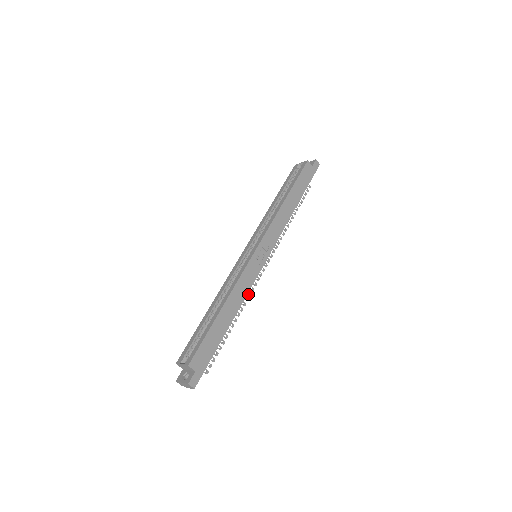
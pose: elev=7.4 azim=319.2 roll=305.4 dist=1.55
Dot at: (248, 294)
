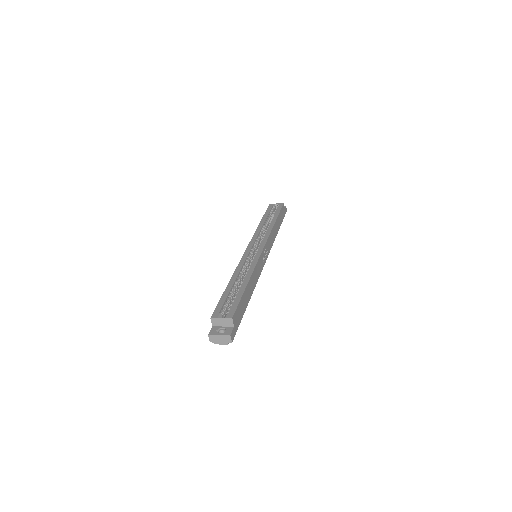
Dot at: occluded
